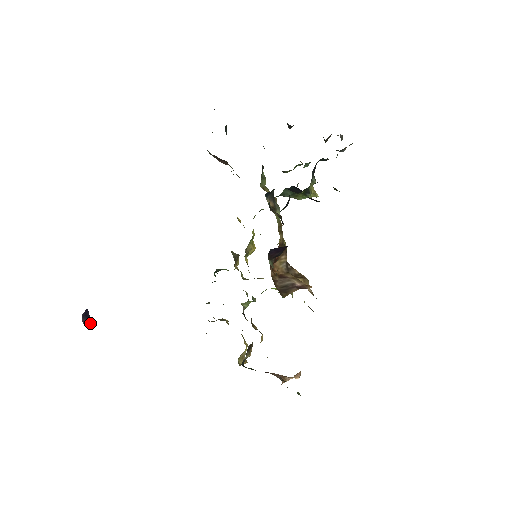
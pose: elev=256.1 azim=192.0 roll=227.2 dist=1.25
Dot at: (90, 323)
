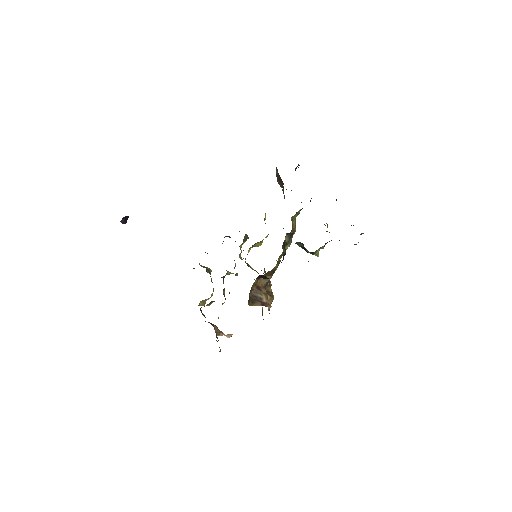
Dot at: (125, 223)
